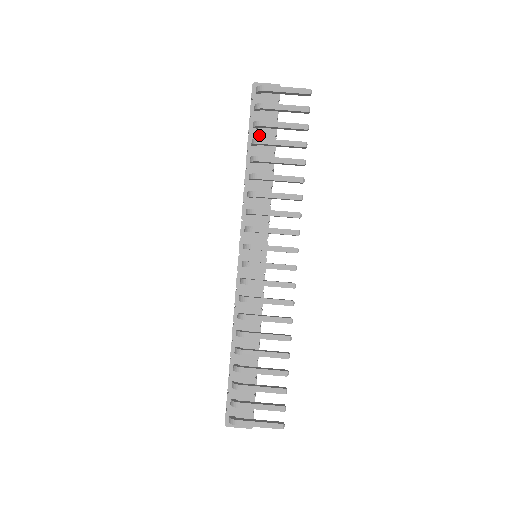
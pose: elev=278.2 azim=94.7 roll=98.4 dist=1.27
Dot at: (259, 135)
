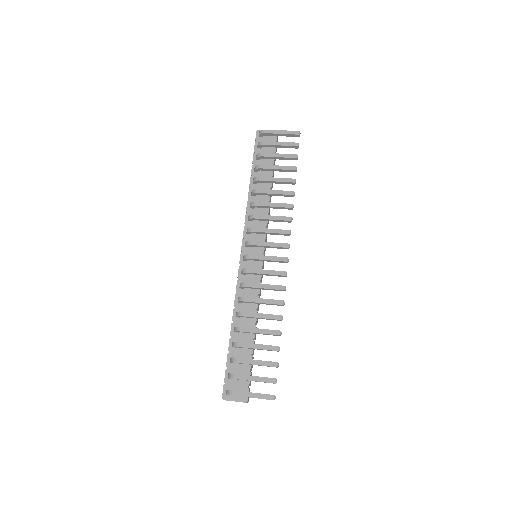
Dot at: (260, 164)
